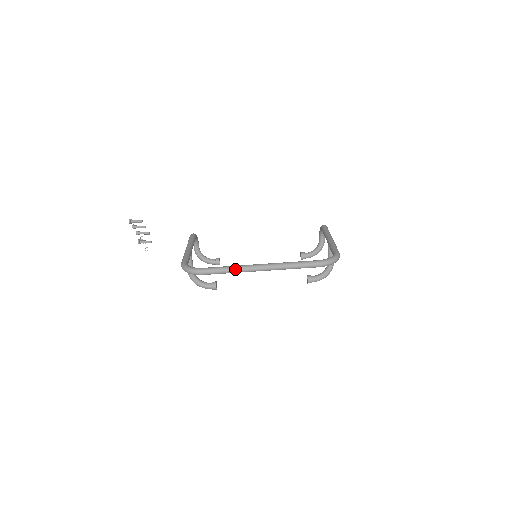
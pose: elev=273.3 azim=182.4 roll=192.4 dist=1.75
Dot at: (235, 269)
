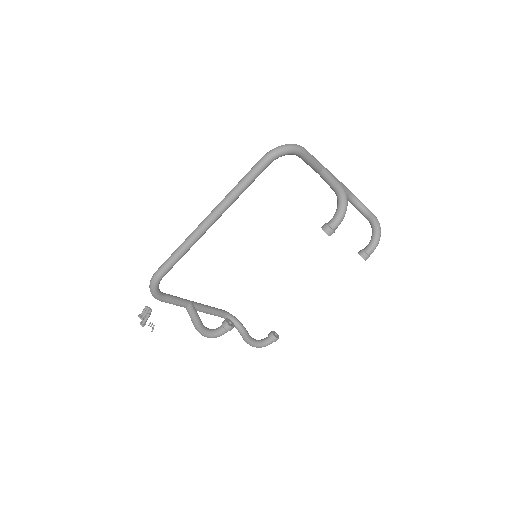
Dot at: (183, 242)
